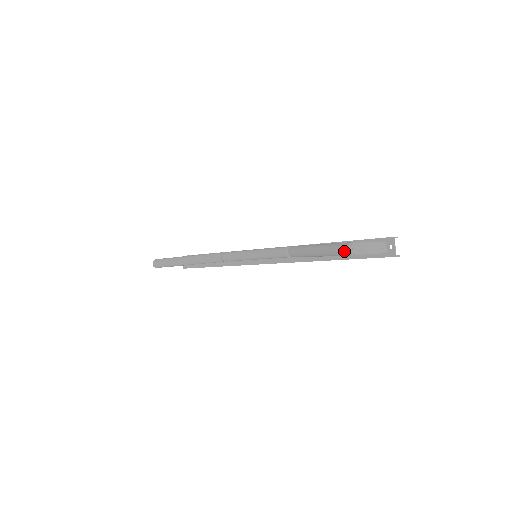
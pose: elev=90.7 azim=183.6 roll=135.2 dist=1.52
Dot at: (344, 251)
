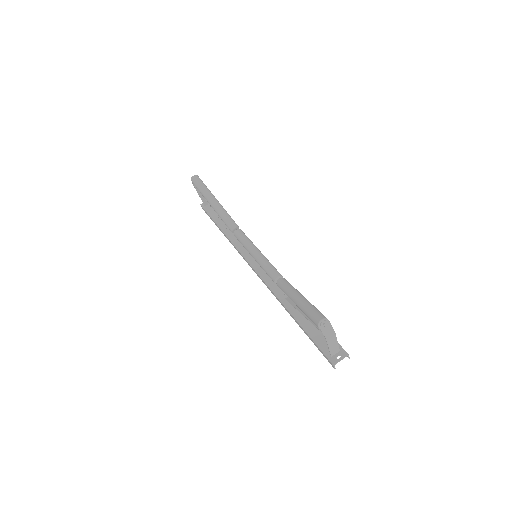
Dot at: (318, 318)
